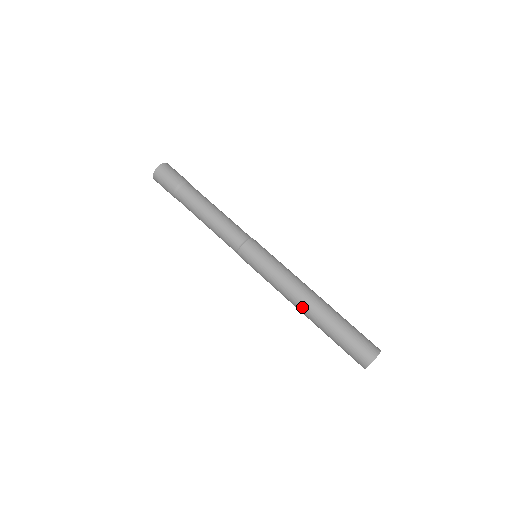
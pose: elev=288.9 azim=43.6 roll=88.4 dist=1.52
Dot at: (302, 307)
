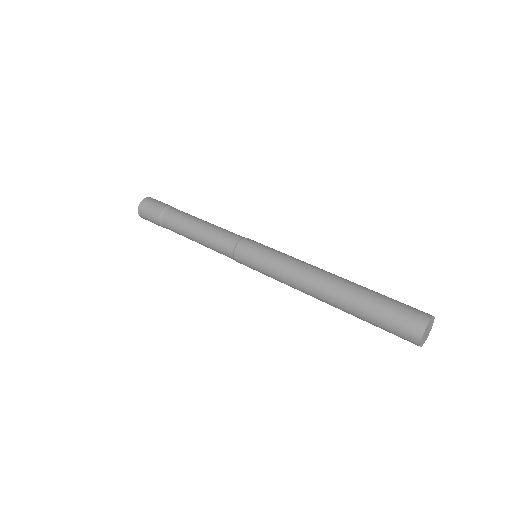
Dot at: (319, 288)
